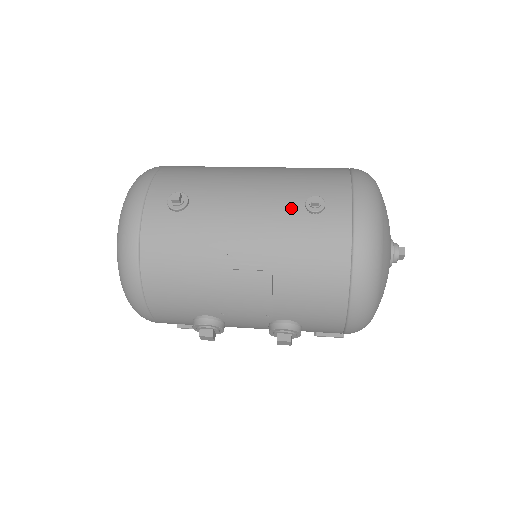
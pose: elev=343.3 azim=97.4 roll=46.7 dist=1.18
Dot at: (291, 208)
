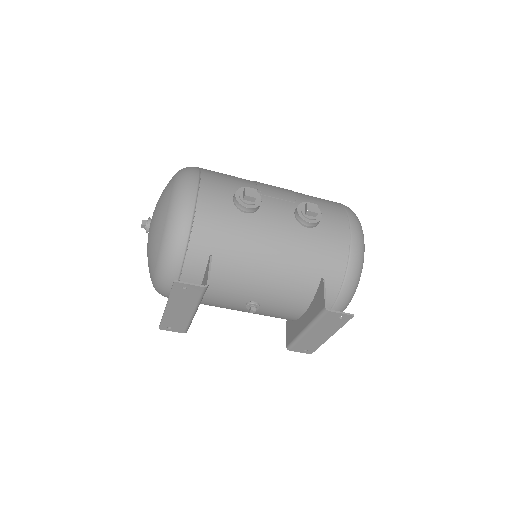
Dot at: occluded
